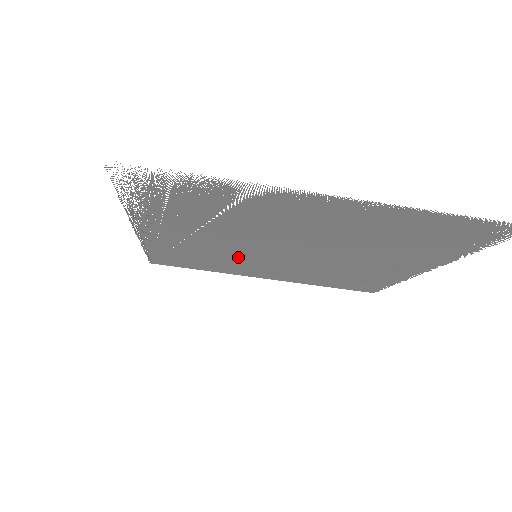
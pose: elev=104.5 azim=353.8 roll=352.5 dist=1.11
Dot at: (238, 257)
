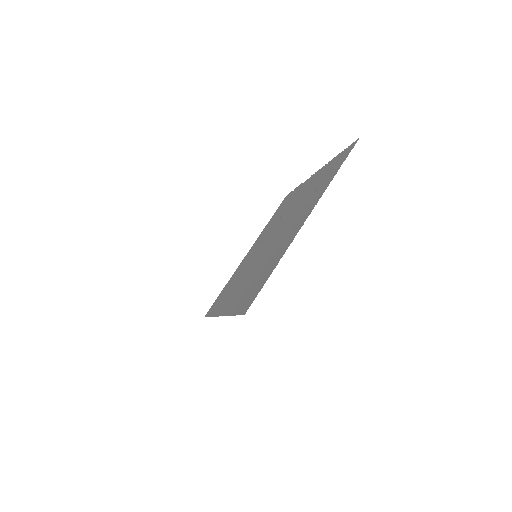
Dot at: occluded
